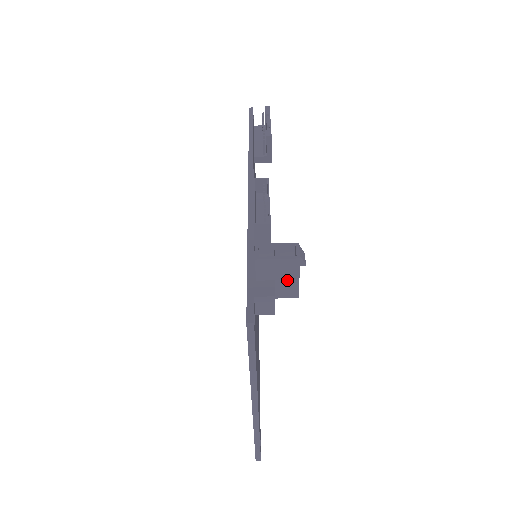
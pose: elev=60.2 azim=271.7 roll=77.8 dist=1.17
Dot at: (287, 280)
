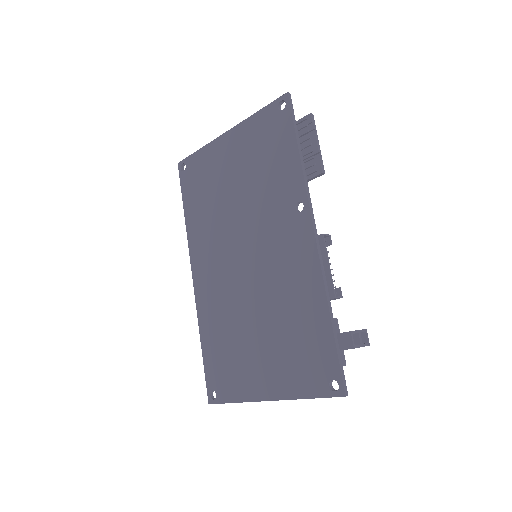
Dot at: occluded
